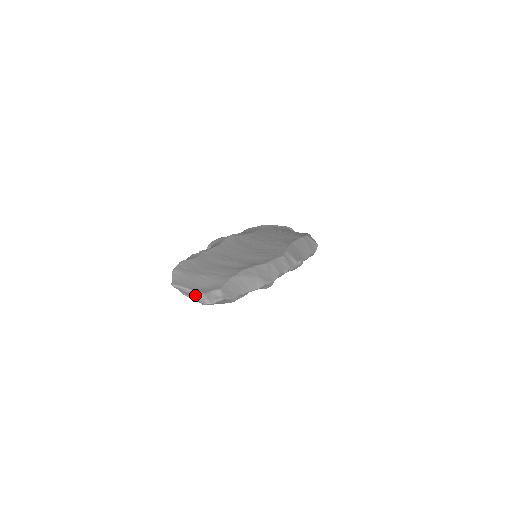
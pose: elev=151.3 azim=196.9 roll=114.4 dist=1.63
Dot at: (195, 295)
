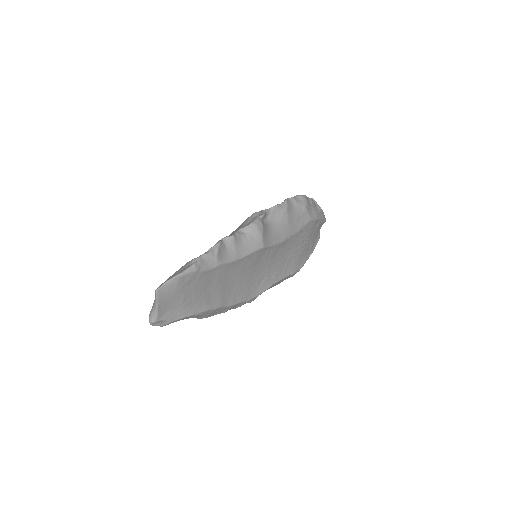
Dot at: (154, 312)
